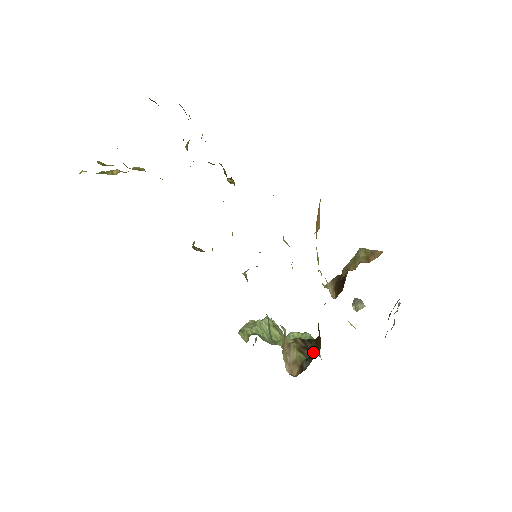
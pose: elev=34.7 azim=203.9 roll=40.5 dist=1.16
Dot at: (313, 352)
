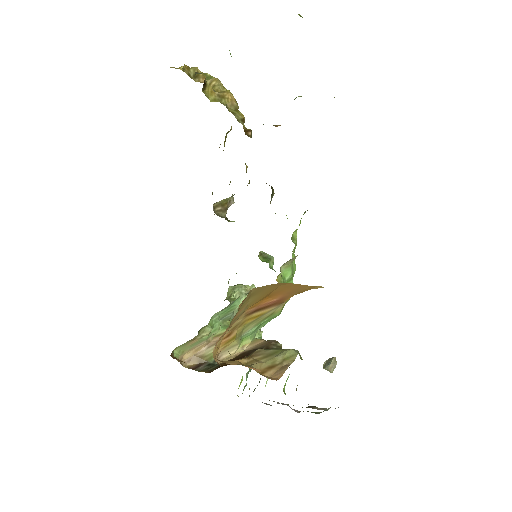
Dot at: (216, 366)
